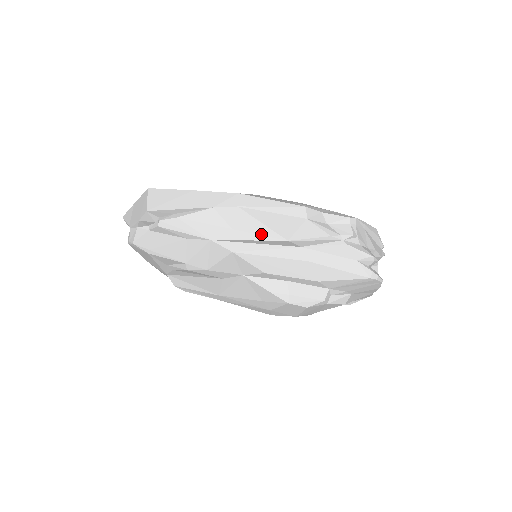
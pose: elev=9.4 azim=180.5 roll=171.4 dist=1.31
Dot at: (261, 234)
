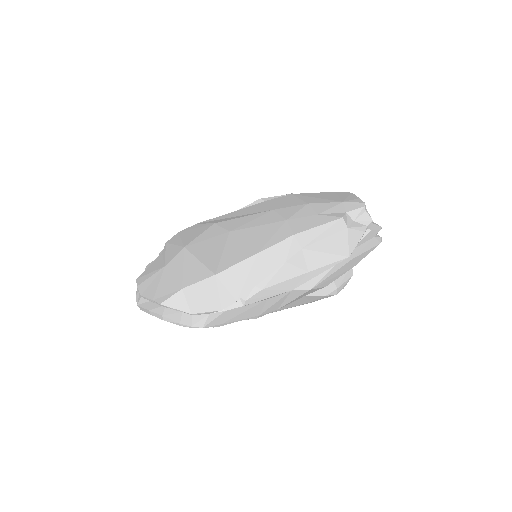
Dot at: (330, 263)
